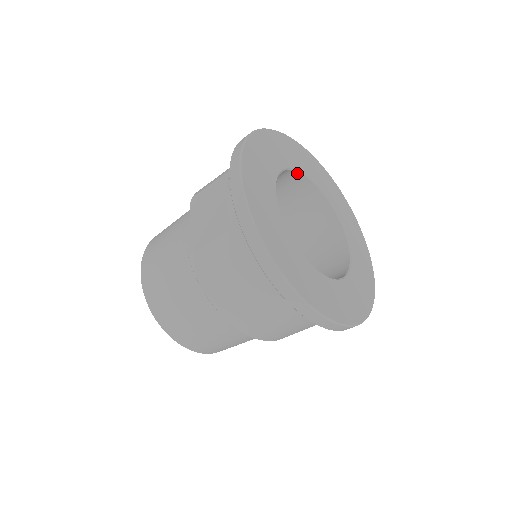
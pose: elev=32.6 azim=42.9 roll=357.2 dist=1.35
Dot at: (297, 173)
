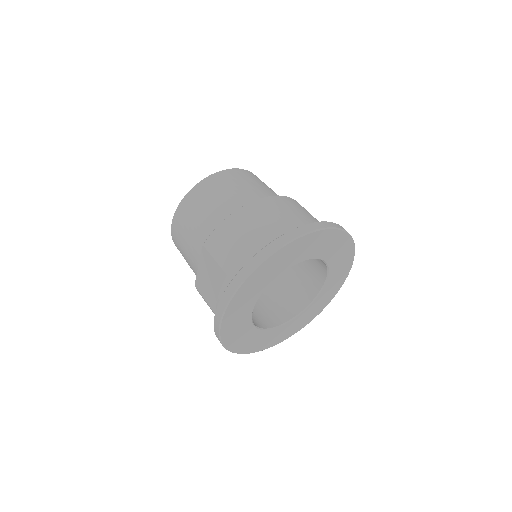
Dot at: (291, 265)
